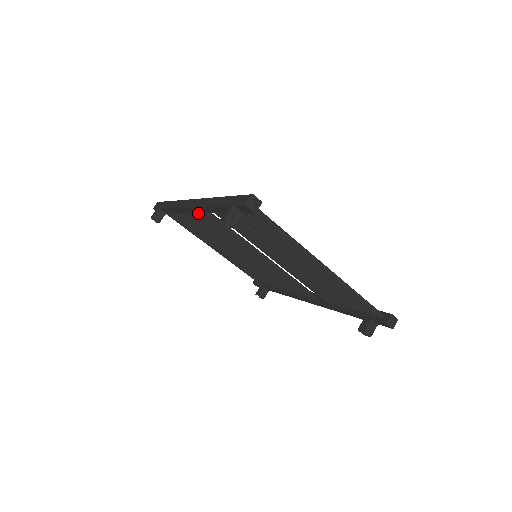
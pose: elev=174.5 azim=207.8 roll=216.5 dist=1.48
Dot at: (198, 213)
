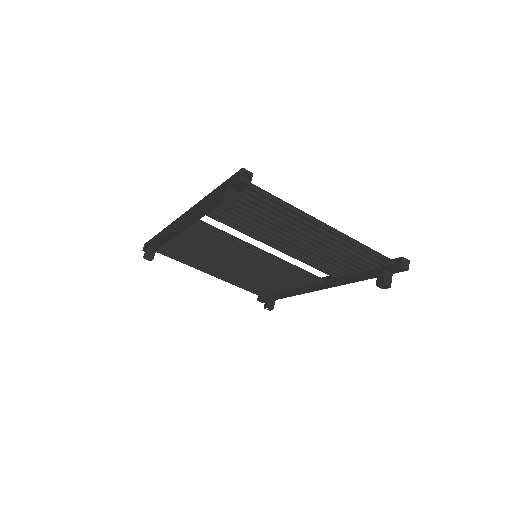
Dot at: (190, 227)
